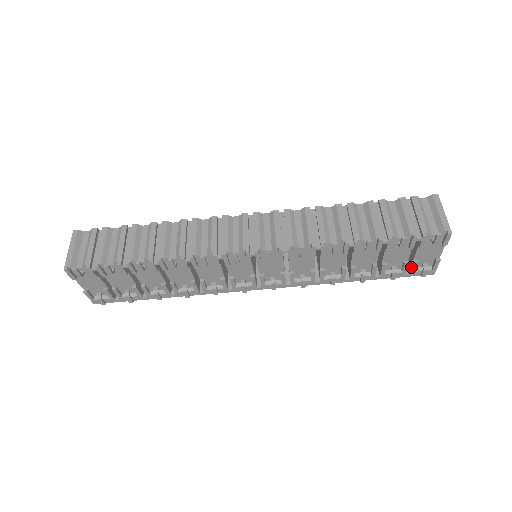
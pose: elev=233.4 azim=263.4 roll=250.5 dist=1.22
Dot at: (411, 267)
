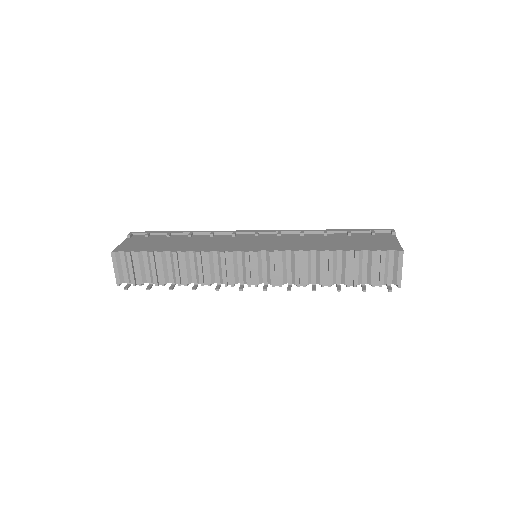
Dot at: occluded
